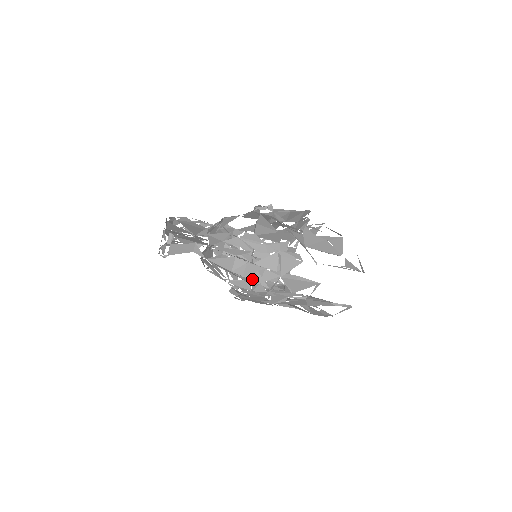
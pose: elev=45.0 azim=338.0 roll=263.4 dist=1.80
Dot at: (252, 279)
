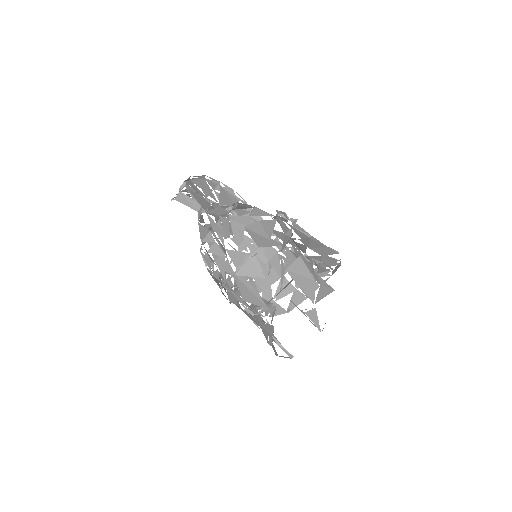
Dot at: (218, 263)
